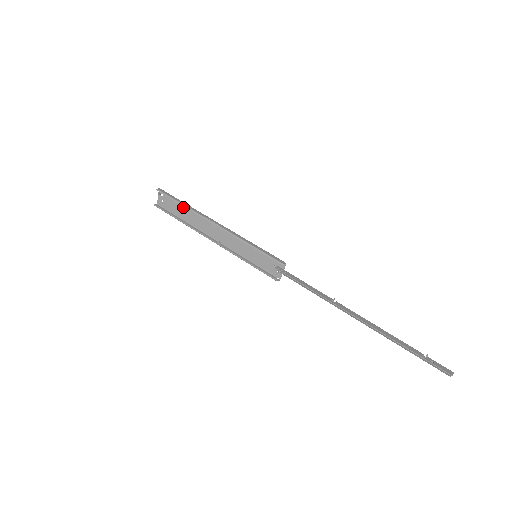
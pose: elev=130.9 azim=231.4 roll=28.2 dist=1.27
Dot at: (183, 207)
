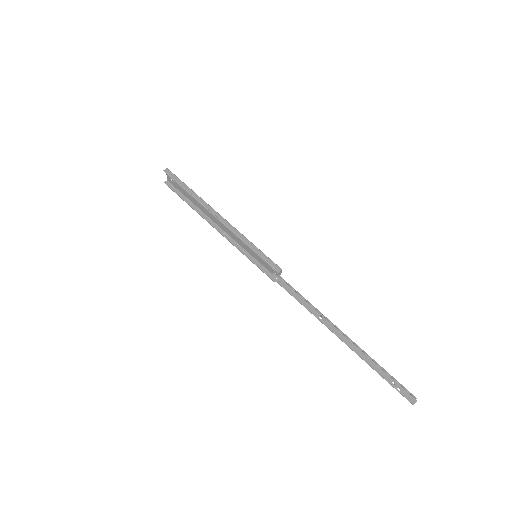
Dot at: occluded
